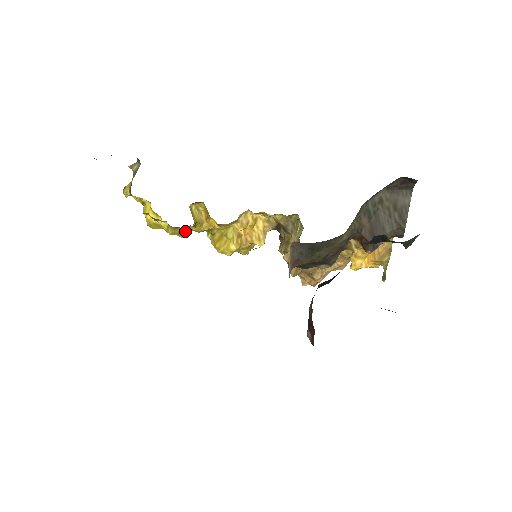
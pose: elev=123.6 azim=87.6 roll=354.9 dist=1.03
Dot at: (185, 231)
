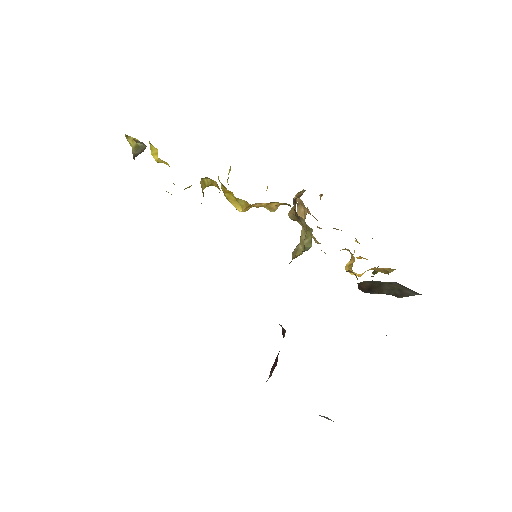
Dot at: occluded
